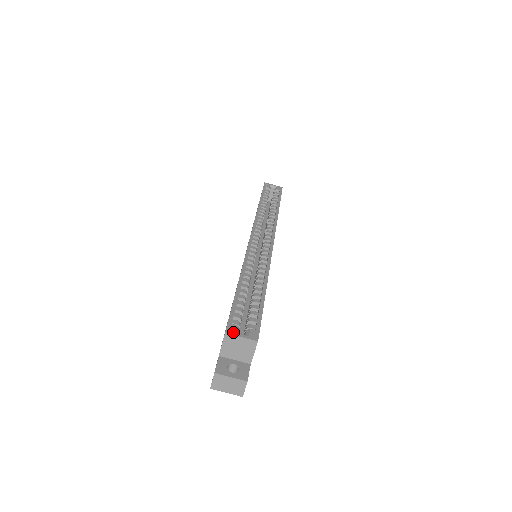
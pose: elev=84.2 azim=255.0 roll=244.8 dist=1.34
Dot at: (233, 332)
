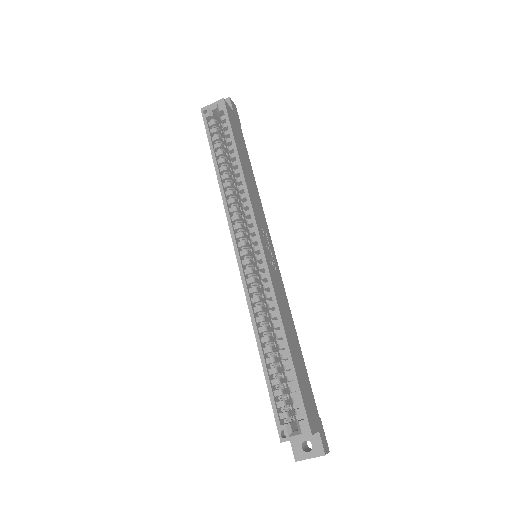
Dot at: (286, 437)
